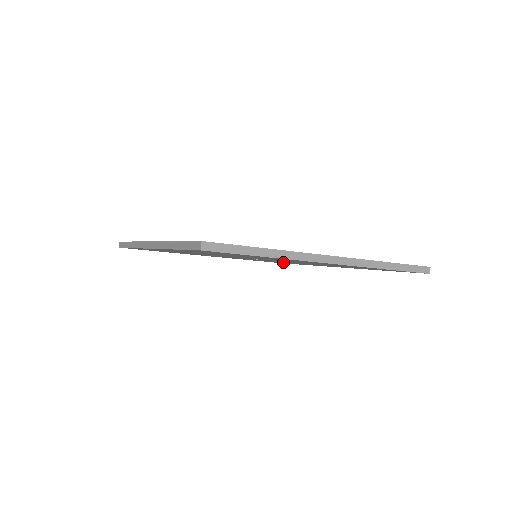
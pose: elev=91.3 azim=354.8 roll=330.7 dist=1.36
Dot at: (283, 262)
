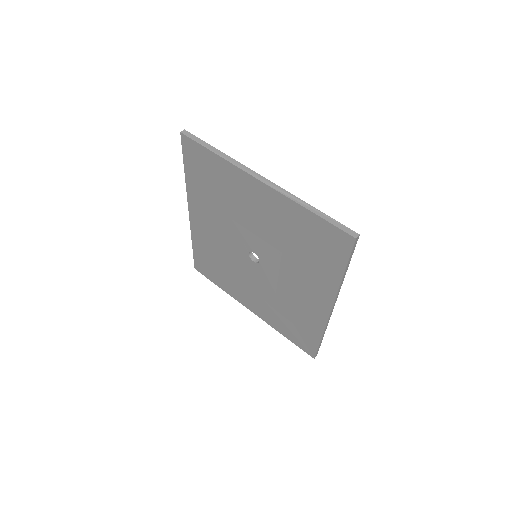
Dot at: (293, 310)
